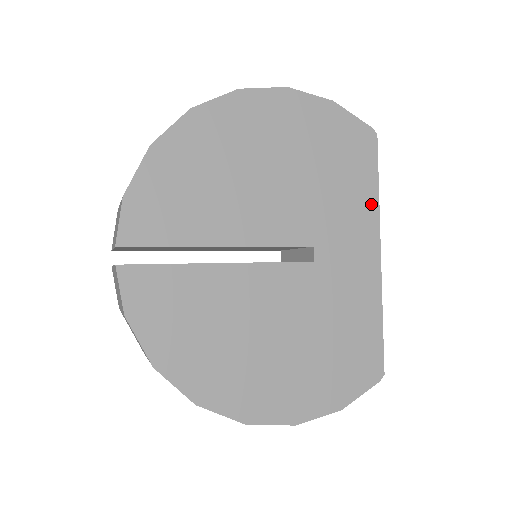
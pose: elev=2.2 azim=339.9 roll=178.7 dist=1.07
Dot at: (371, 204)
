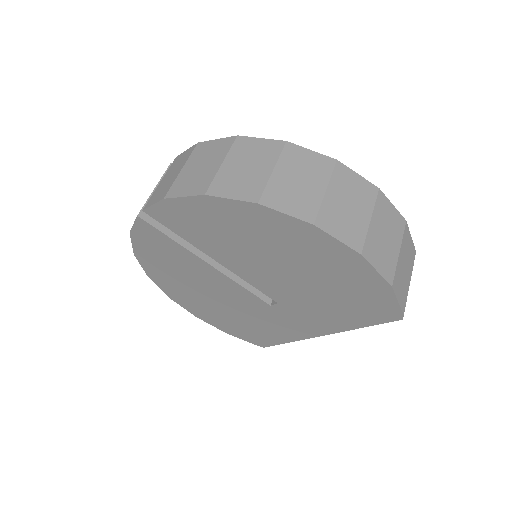
Dot at: (345, 326)
